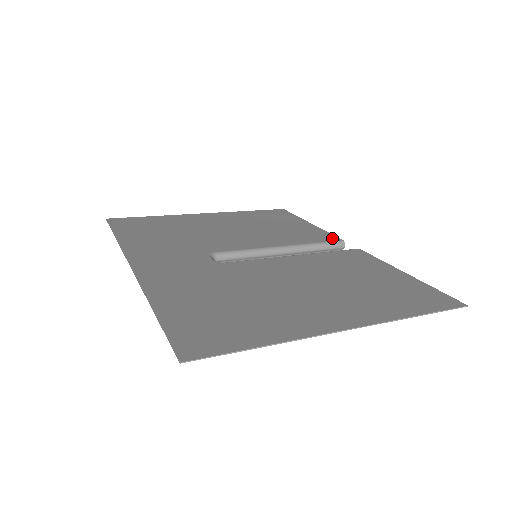
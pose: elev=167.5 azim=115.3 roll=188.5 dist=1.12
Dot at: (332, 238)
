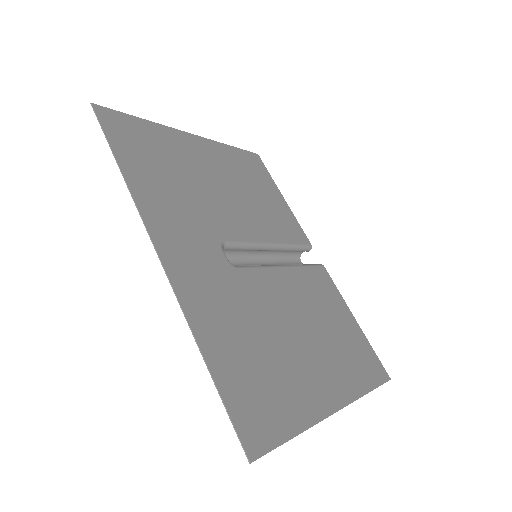
Dot at: (304, 238)
